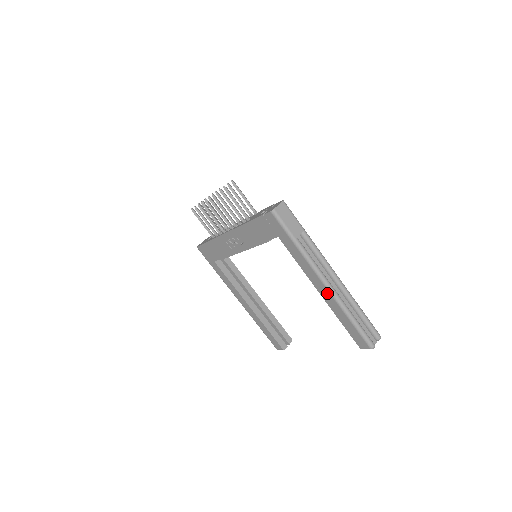
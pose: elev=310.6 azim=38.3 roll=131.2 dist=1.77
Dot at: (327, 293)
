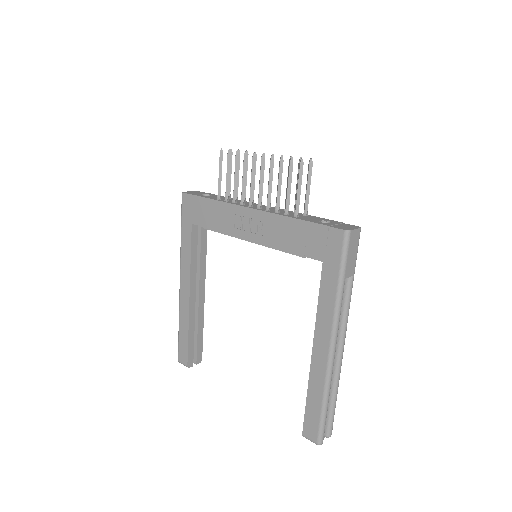
Dot at: (324, 358)
